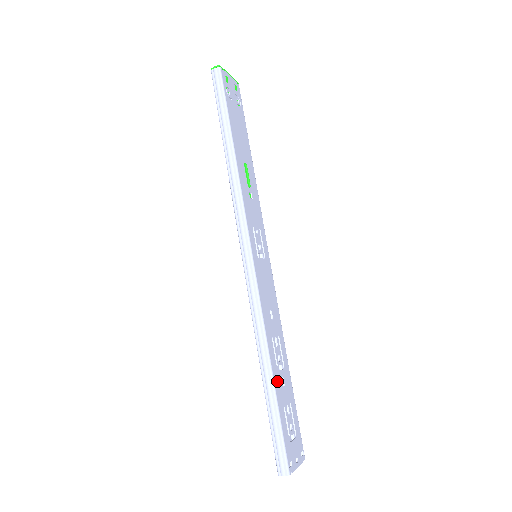
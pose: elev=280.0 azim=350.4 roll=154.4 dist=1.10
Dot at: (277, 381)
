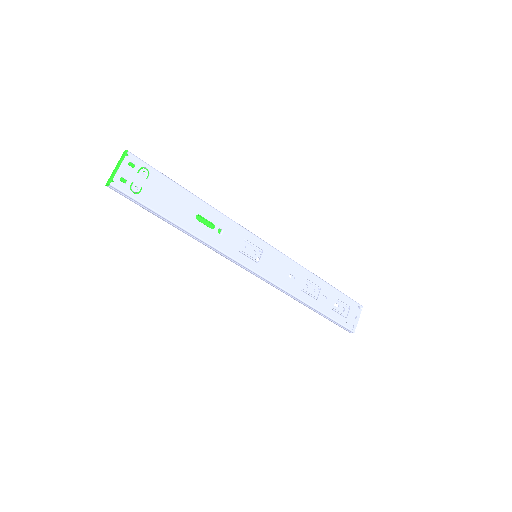
Dot at: (320, 305)
